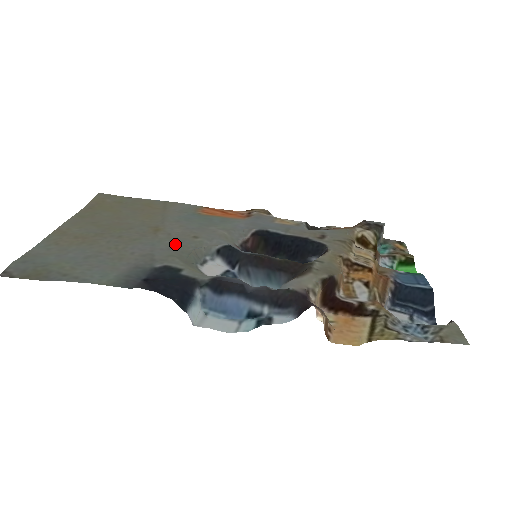
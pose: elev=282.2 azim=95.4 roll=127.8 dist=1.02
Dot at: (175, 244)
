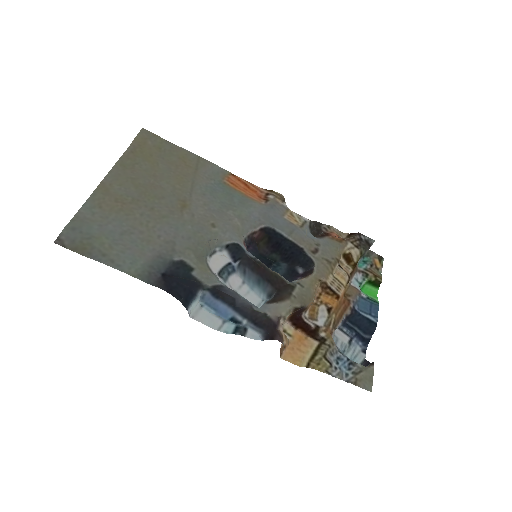
Dot at: (195, 232)
